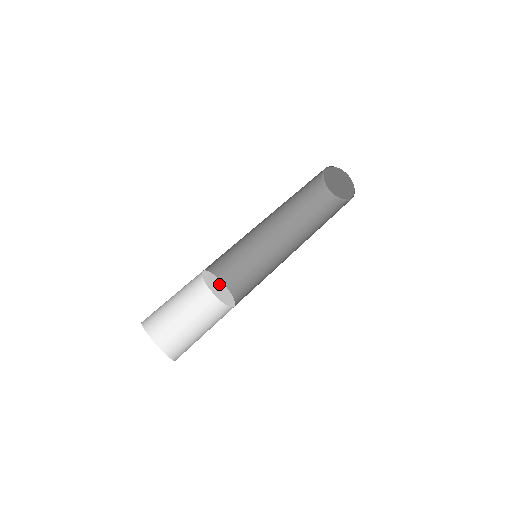
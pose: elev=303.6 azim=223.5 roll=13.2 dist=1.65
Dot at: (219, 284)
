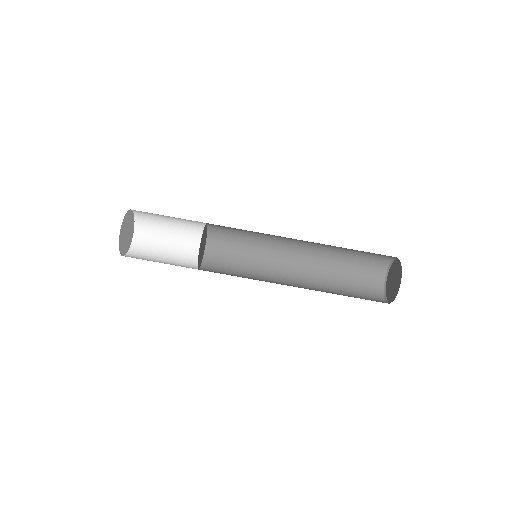
Dot at: (203, 237)
